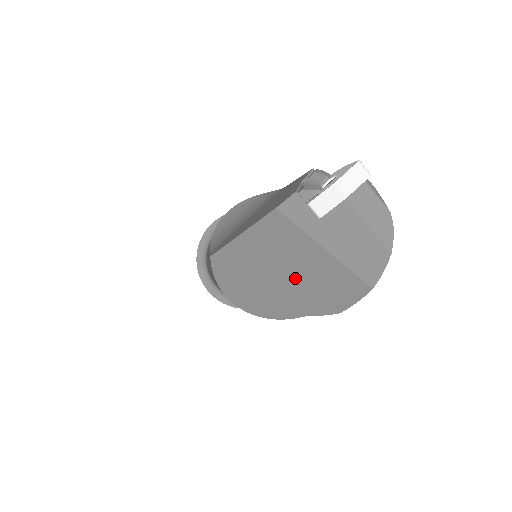
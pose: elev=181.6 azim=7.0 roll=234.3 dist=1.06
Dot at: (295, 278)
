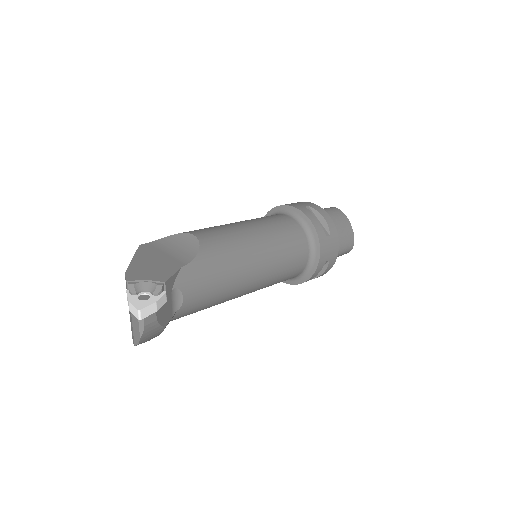
Dot at: occluded
